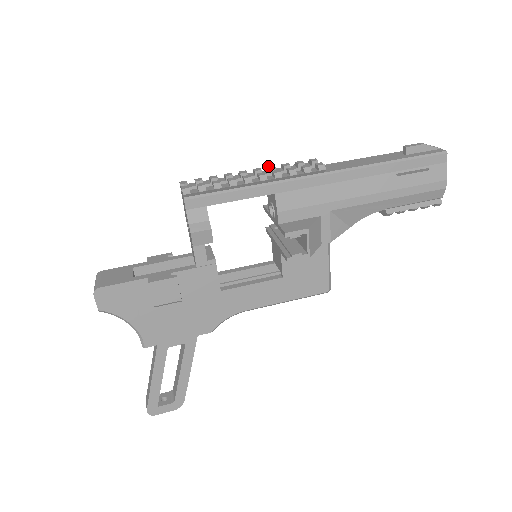
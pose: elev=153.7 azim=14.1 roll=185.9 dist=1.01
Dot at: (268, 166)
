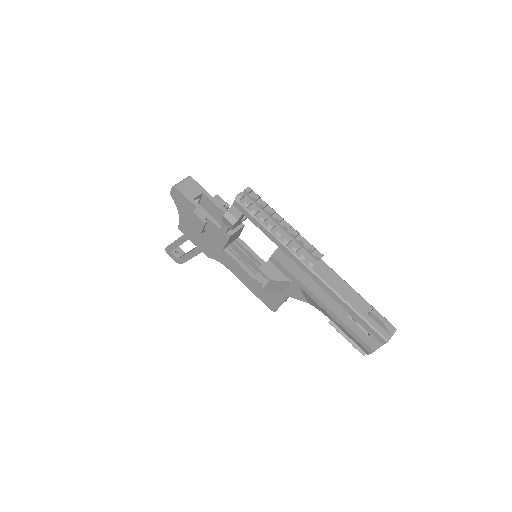
Dot at: (296, 230)
